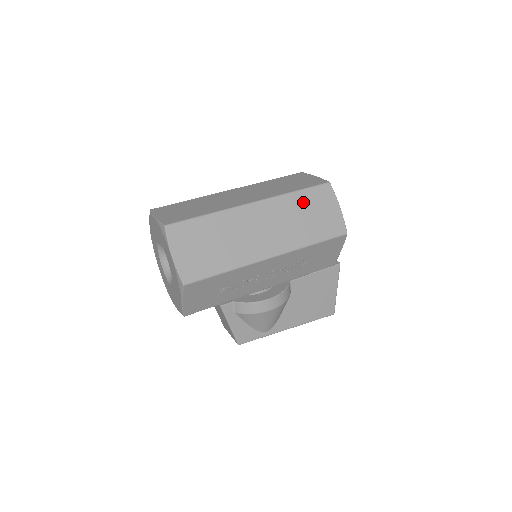
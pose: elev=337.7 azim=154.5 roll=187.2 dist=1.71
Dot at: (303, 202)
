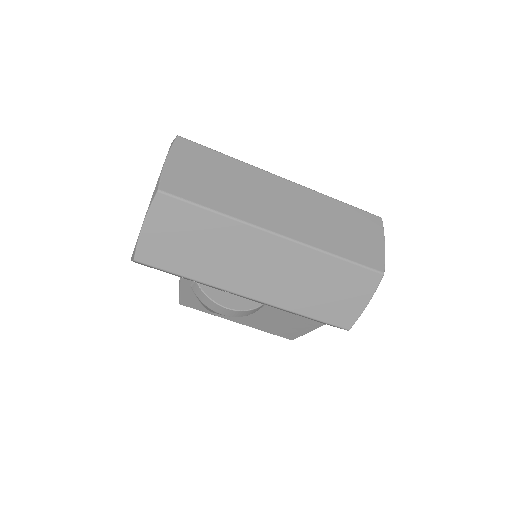
Dot at: (334, 272)
